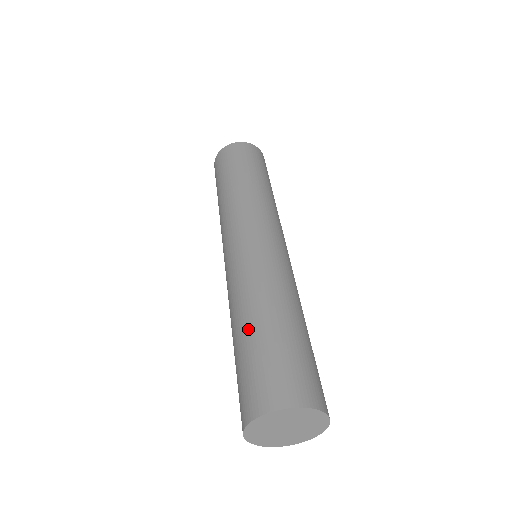
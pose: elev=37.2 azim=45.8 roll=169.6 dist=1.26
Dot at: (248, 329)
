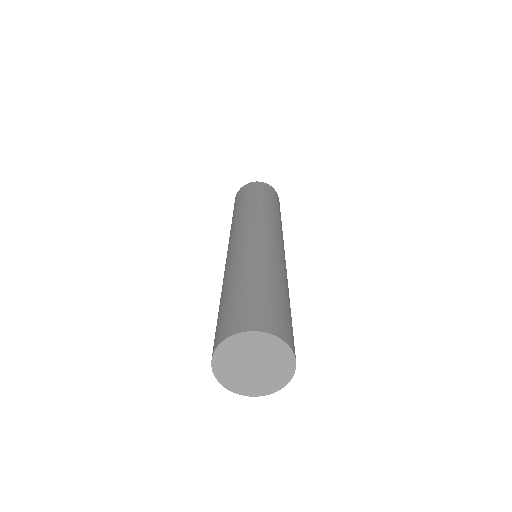
Dot at: occluded
